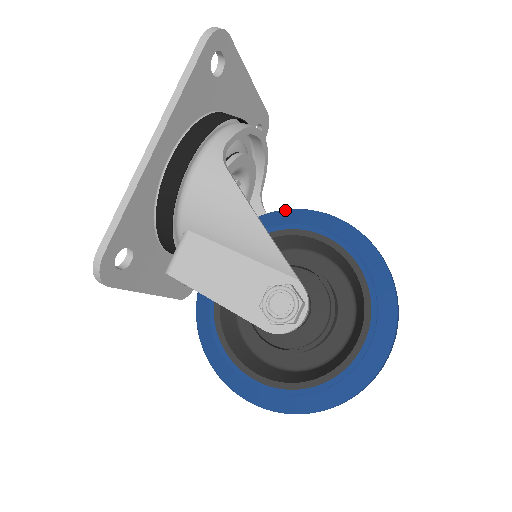
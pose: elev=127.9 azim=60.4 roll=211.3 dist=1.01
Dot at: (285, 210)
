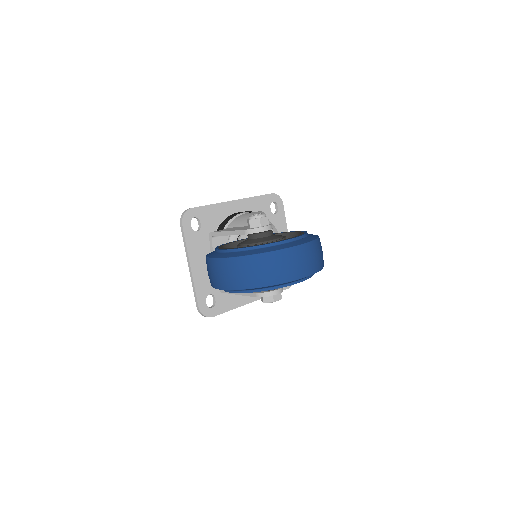
Dot at: occluded
